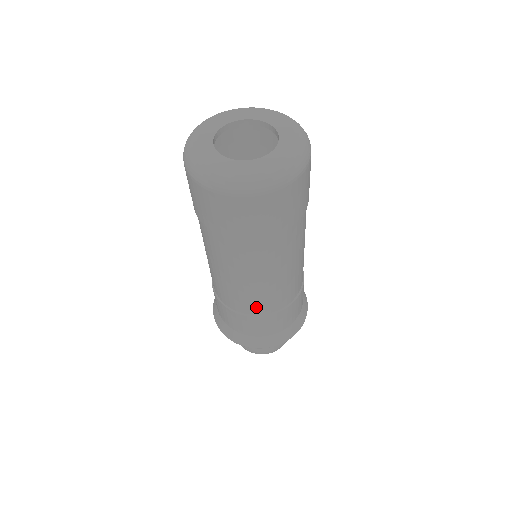
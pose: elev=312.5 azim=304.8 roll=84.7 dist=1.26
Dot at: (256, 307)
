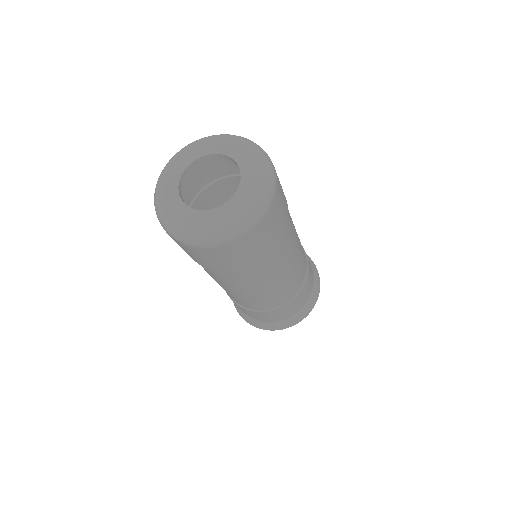
Dot at: (259, 306)
